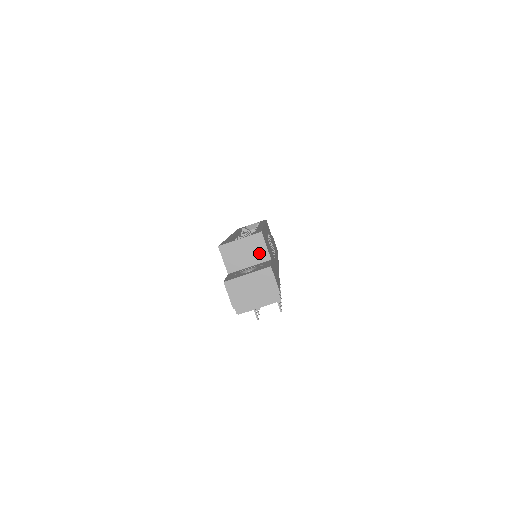
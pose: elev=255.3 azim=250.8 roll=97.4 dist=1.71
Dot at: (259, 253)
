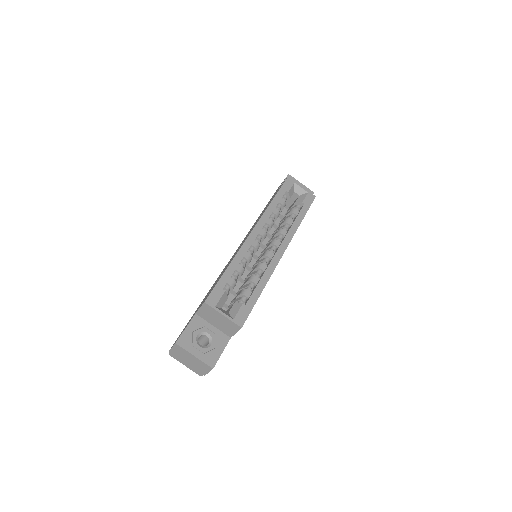
Dot at: (227, 329)
